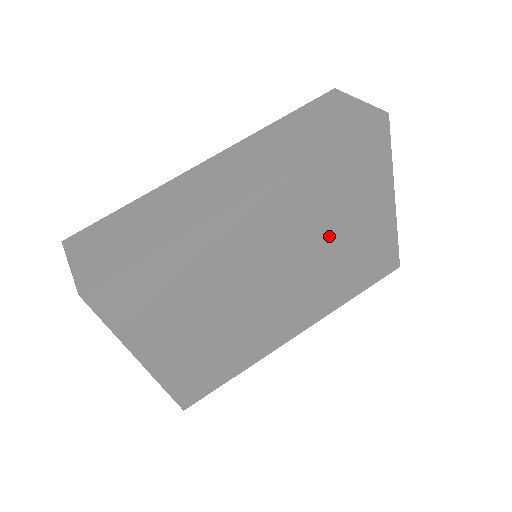
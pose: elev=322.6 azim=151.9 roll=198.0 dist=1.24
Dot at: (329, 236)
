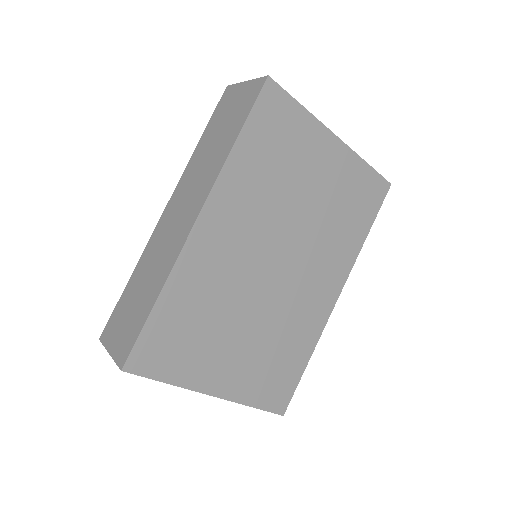
Dot at: (298, 202)
